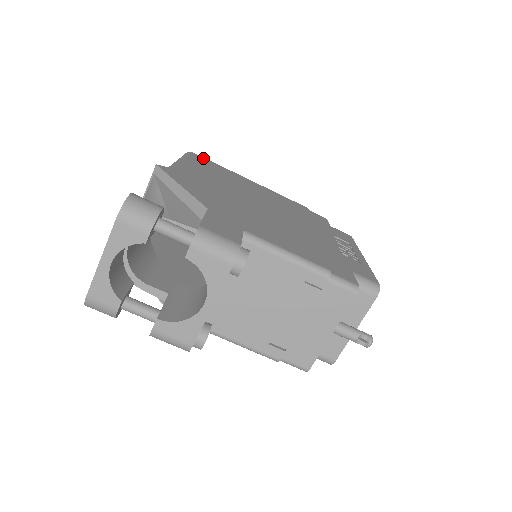
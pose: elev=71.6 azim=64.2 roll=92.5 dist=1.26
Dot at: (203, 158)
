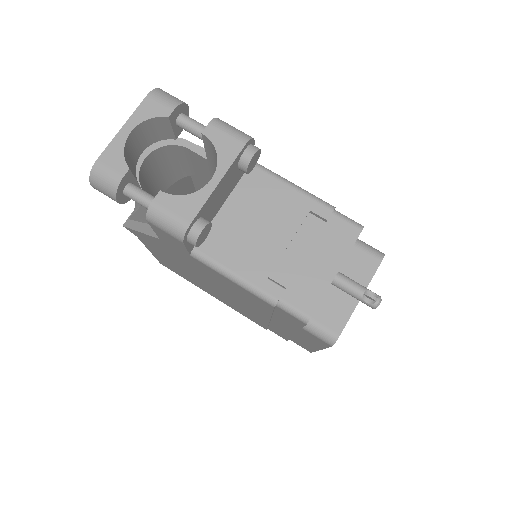
Dot at: occluded
